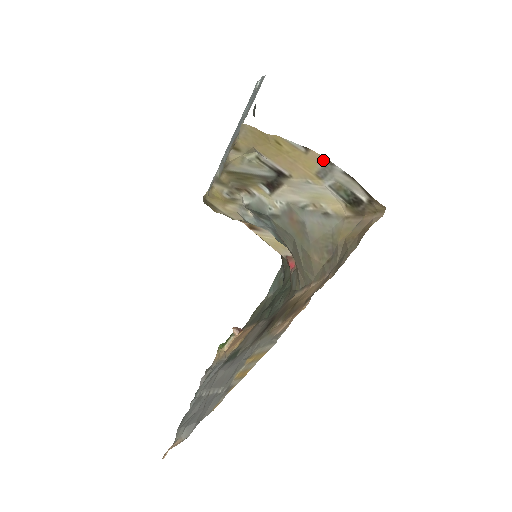
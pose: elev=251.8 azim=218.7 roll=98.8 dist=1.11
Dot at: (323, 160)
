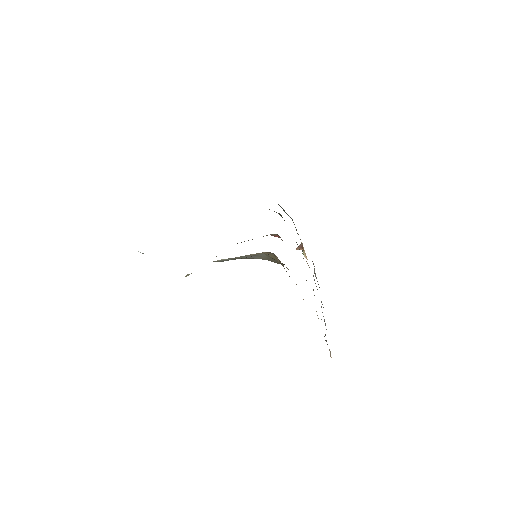
Dot at: occluded
